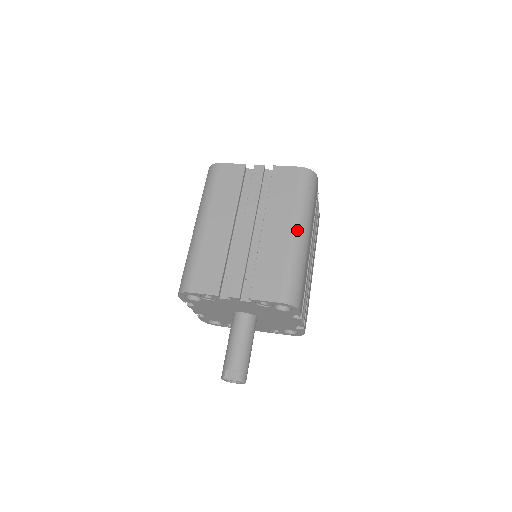
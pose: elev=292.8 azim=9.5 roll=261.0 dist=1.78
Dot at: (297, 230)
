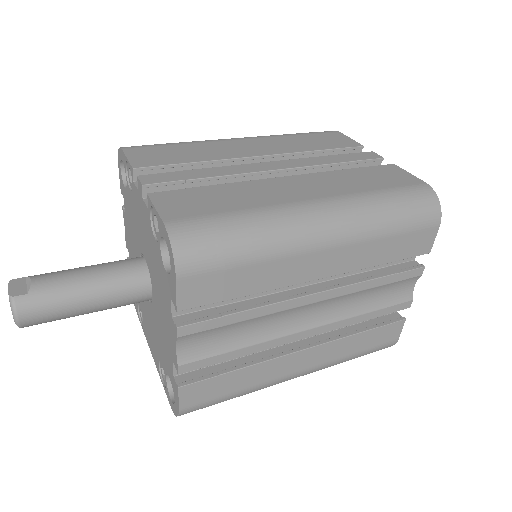
Dot at: (322, 208)
